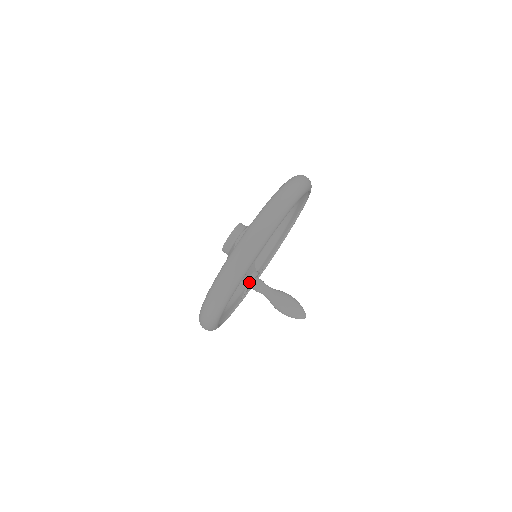
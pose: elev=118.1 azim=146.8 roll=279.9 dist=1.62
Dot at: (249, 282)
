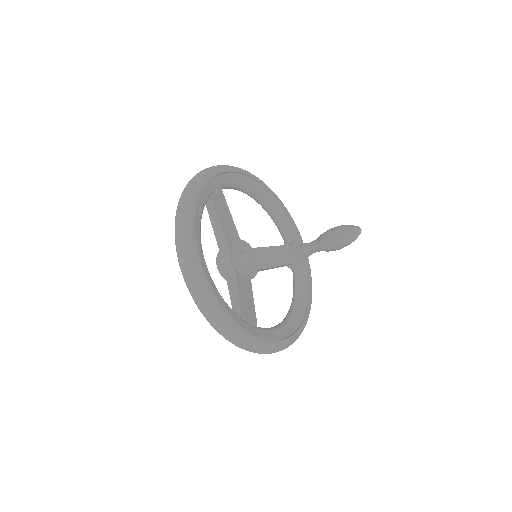
Dot at: (294, 260)
